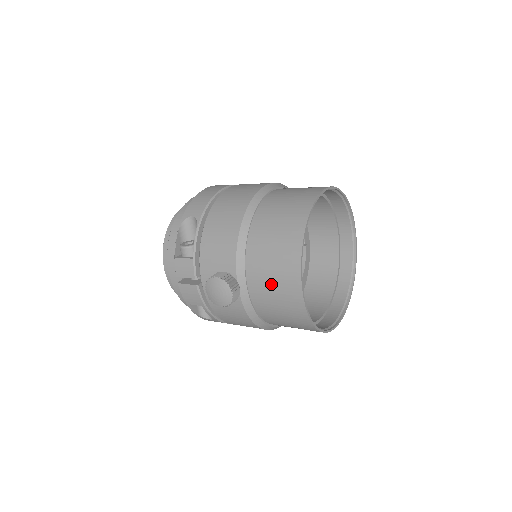
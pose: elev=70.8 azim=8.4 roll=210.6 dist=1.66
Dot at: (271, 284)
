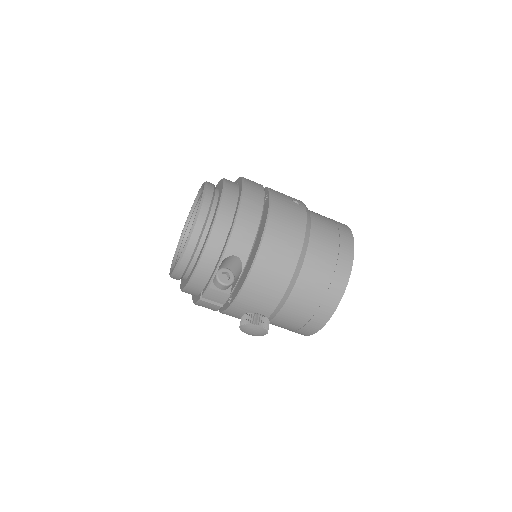
Dot at: (293, 323)
